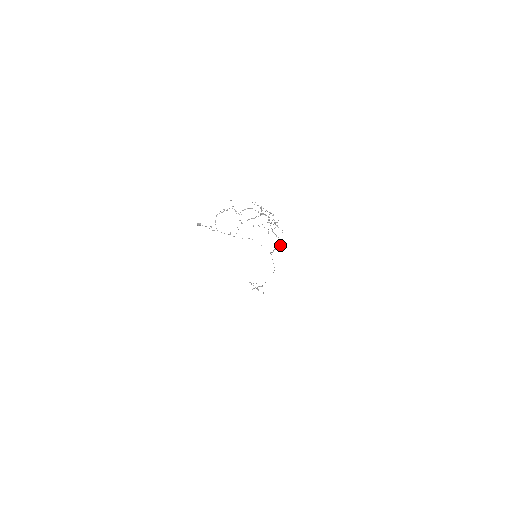
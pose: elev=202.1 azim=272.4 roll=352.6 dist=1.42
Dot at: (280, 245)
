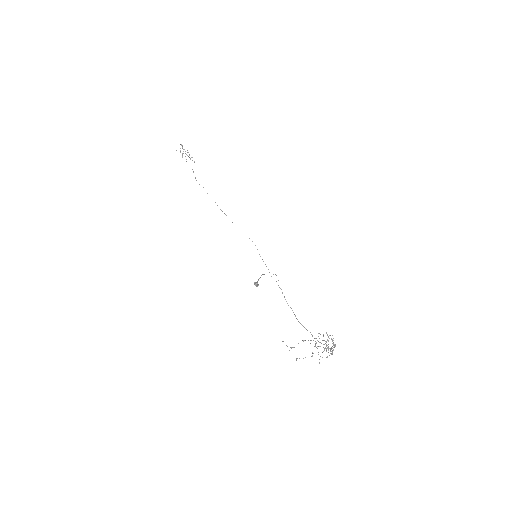
Dot at: occluded
